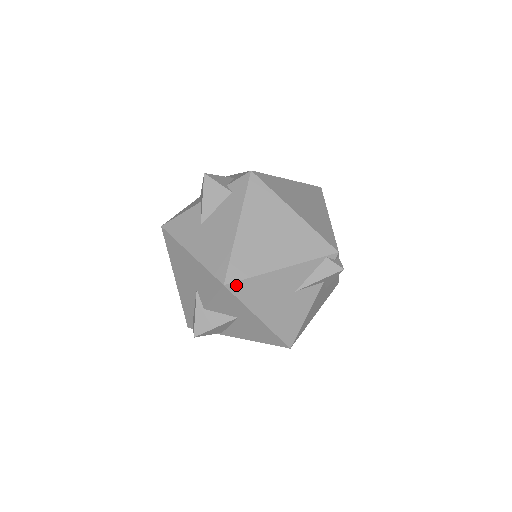
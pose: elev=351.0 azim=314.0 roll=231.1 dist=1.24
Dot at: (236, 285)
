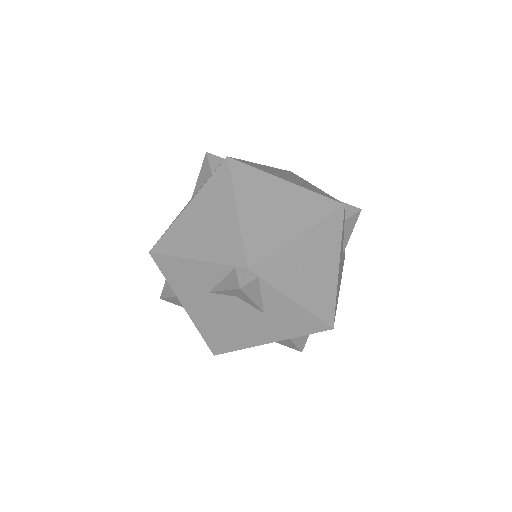
Dot at: (158, 257)
